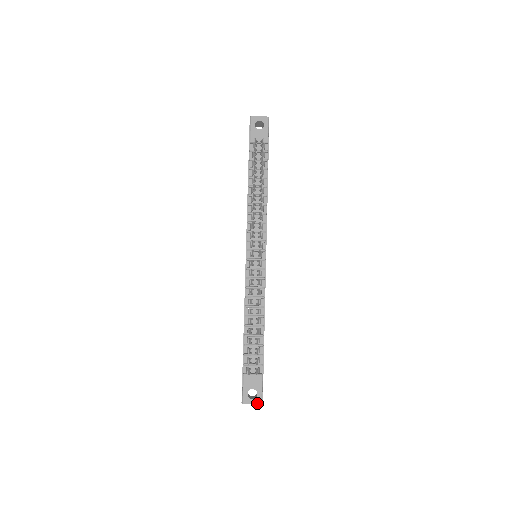
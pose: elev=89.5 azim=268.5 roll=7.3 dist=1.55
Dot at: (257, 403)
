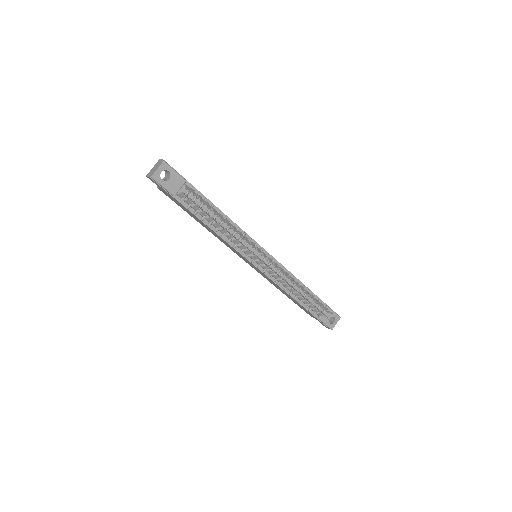
Dot at: (338, 320)
